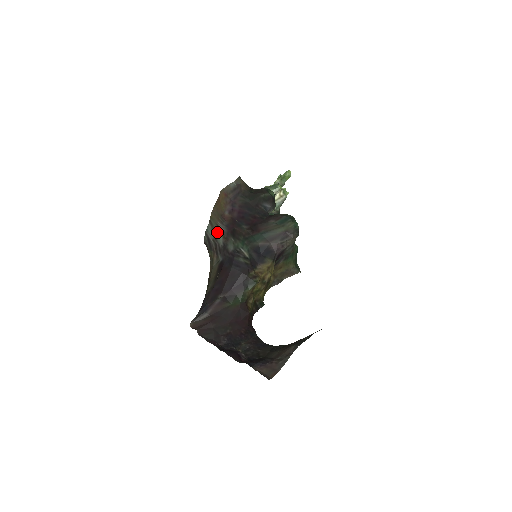
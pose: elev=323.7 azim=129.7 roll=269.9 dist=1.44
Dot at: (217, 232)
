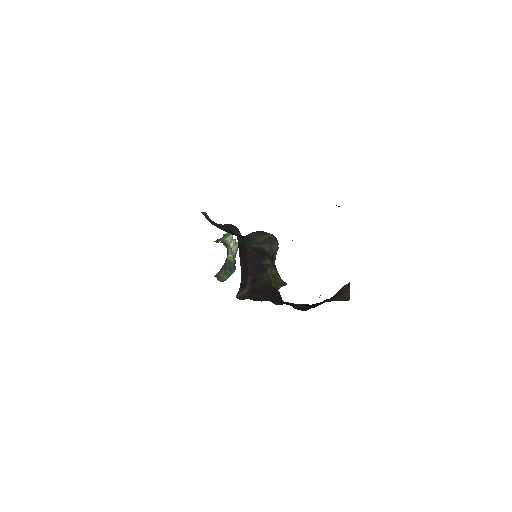
Dot at: occluded
